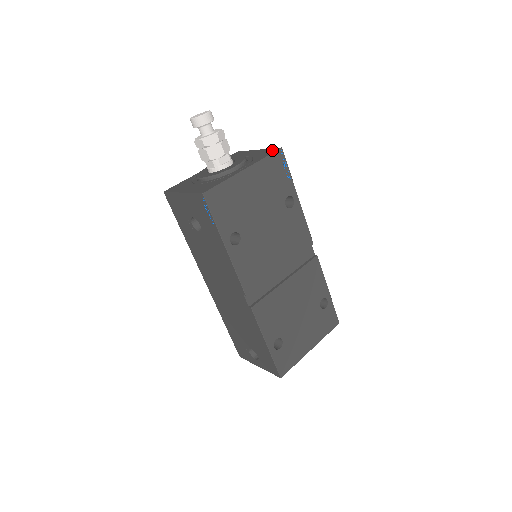
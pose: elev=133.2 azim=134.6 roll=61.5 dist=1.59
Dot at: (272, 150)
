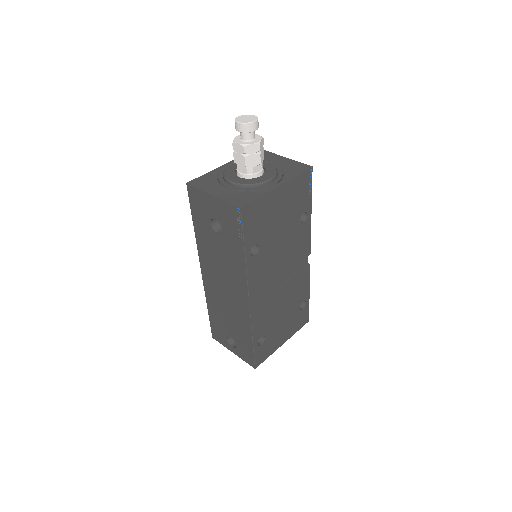
Dot at: (302, 166)
